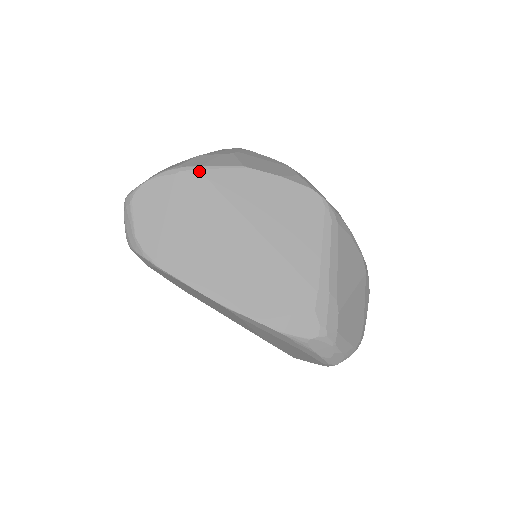
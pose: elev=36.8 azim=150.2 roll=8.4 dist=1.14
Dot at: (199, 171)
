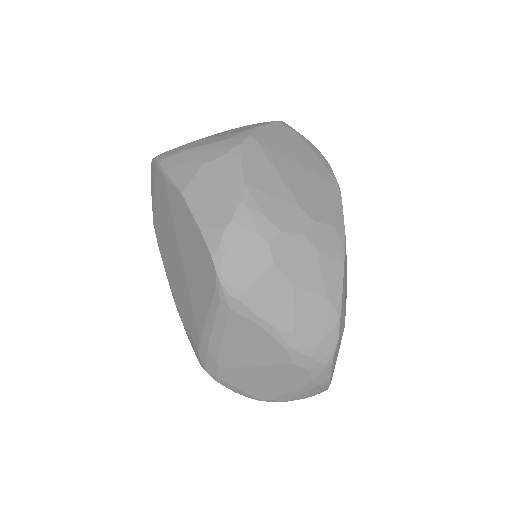
Dot at: (163, 176)
